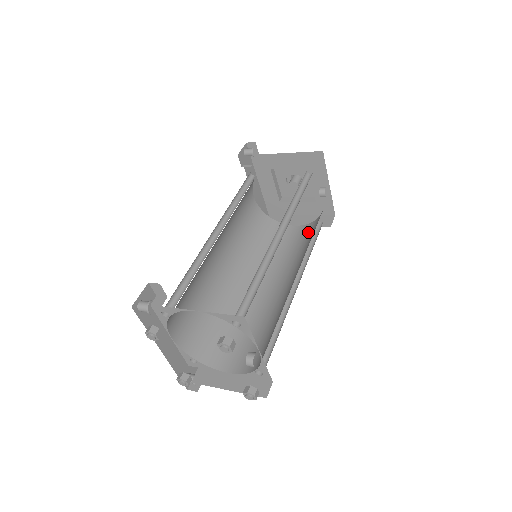
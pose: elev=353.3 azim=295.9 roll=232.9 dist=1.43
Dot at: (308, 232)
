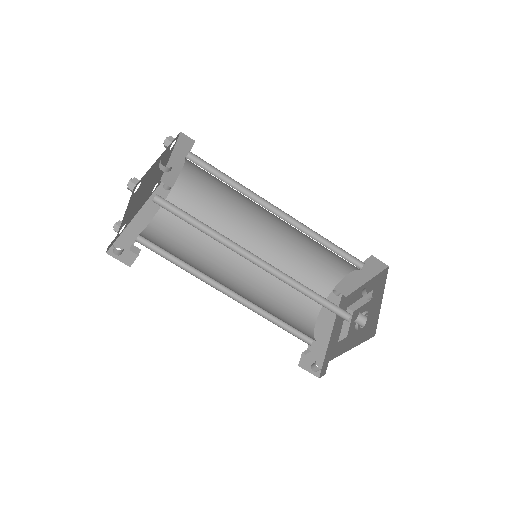
Dot at: occluded
